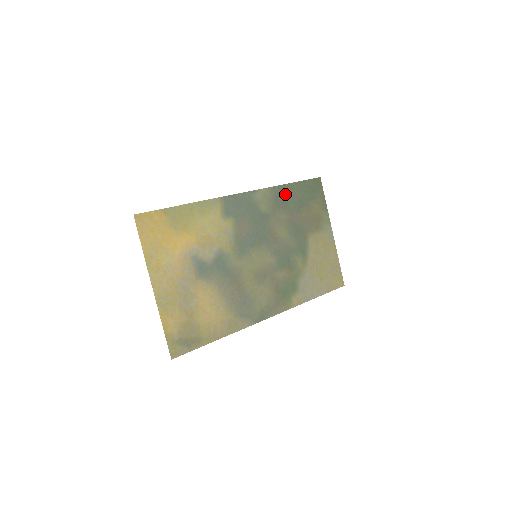
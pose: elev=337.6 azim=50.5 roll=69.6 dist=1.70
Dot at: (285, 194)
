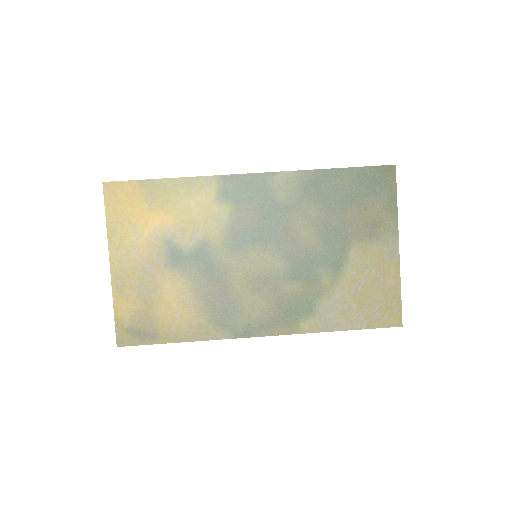
Dot at: (323, 182)
